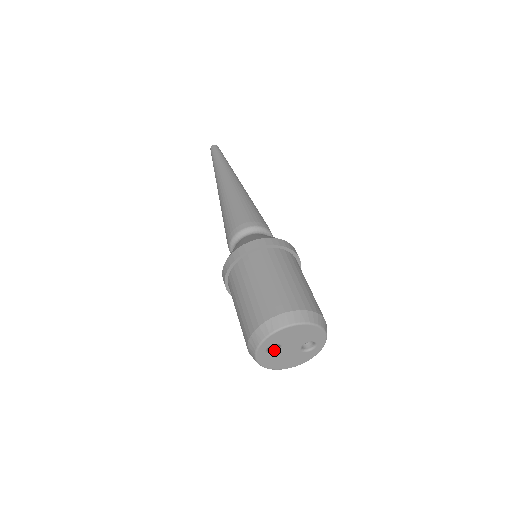
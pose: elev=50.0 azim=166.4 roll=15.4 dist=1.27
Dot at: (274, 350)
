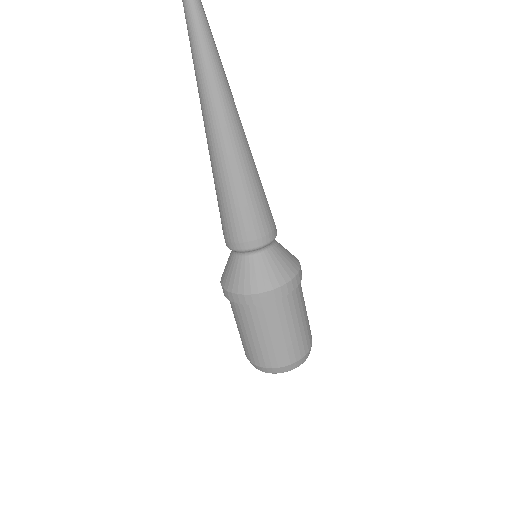
Dot at: occluded
